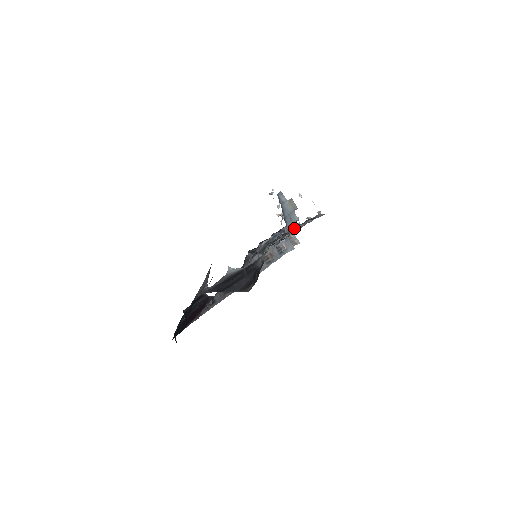
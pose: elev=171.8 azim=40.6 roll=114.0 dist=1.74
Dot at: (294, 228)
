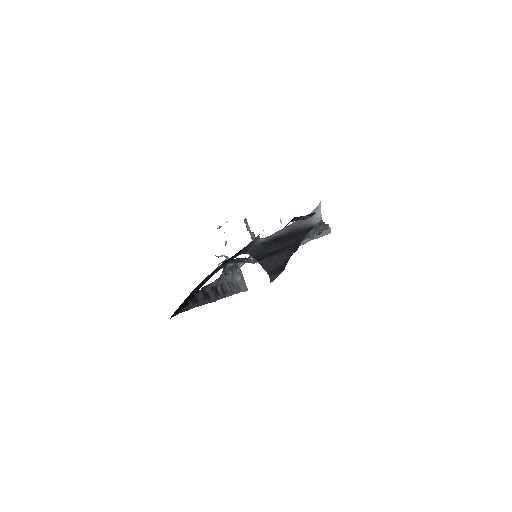
Dot at: occluded
